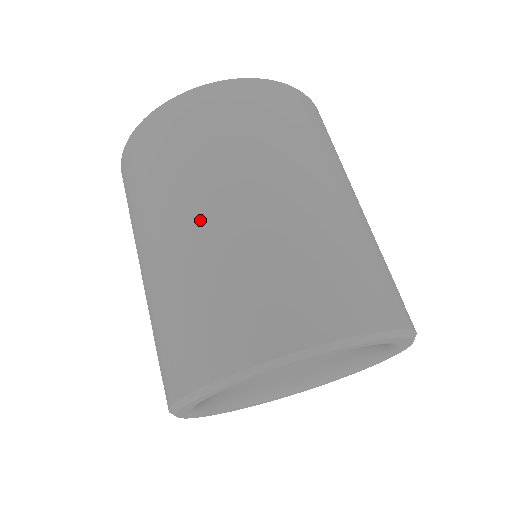
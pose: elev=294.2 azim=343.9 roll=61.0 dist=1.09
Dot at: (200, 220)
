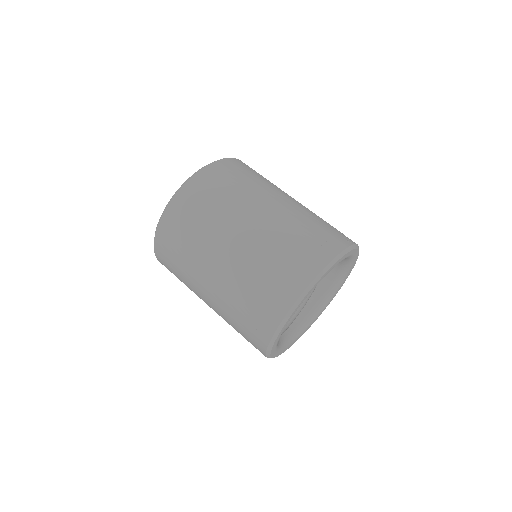
Dot at: (223, 261)
